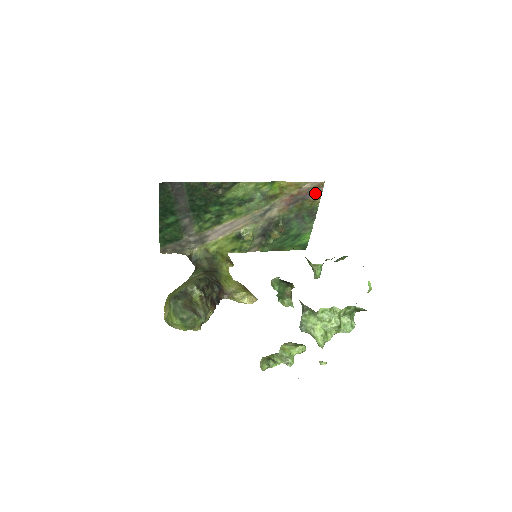
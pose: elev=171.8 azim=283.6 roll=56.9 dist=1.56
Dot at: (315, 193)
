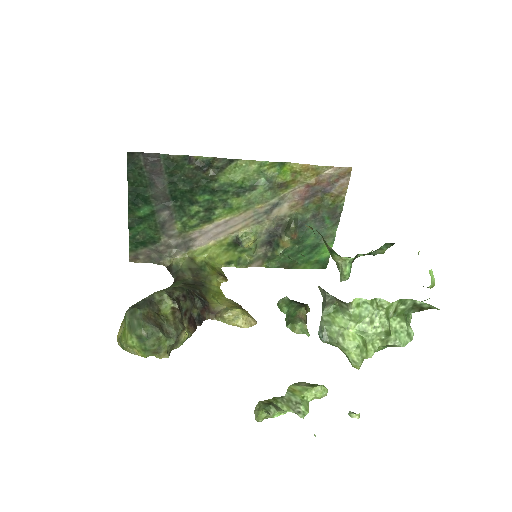
Dot at: (339, 184)
